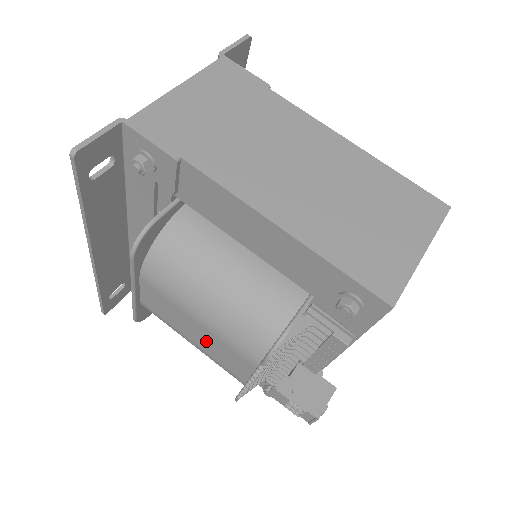
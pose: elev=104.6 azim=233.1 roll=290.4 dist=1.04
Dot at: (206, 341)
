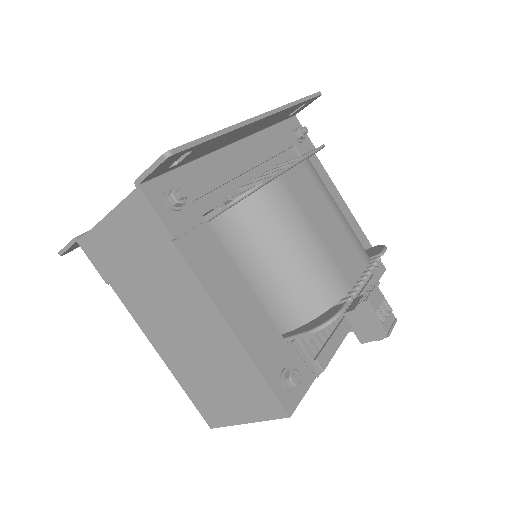
Dot at: occluded
